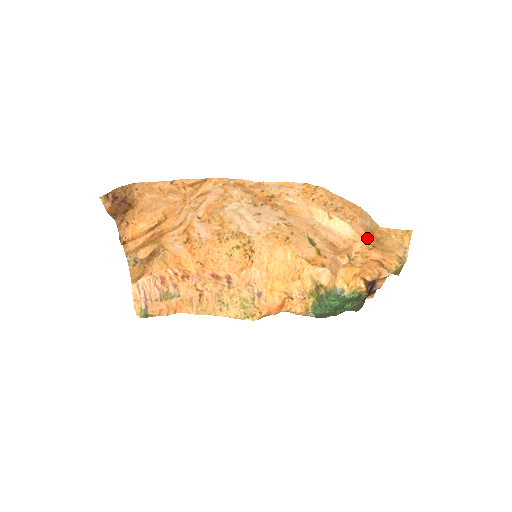
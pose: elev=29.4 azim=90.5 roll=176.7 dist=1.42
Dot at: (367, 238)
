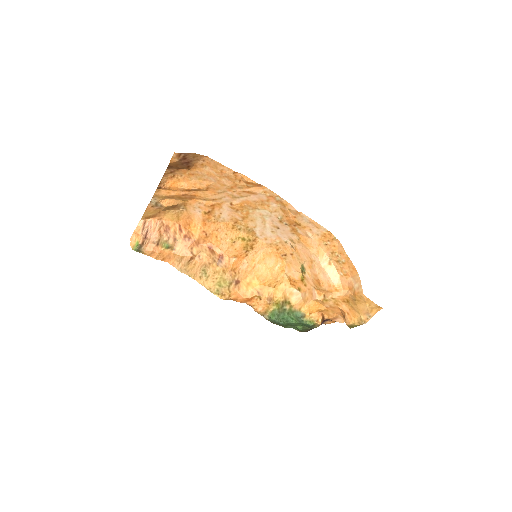
Dot at: (348, 294)
